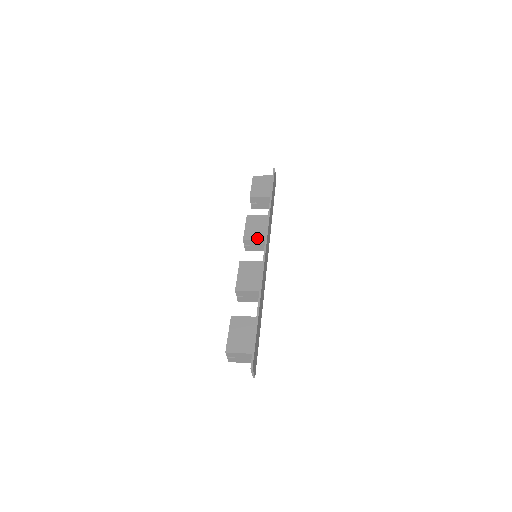
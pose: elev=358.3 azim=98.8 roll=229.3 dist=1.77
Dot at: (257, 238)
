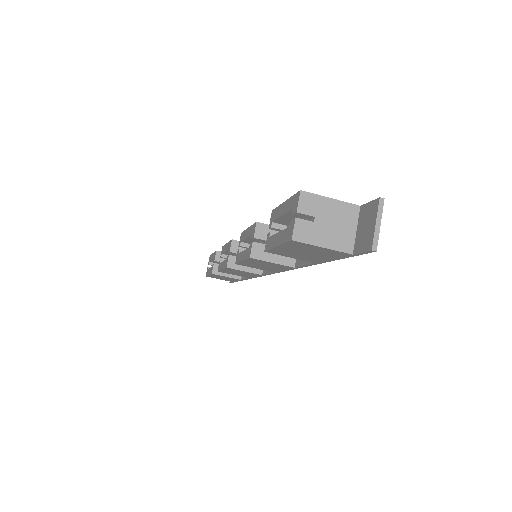
Dot at: occluded
